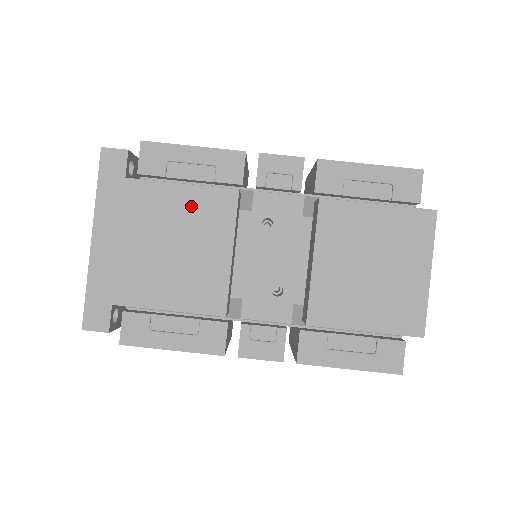
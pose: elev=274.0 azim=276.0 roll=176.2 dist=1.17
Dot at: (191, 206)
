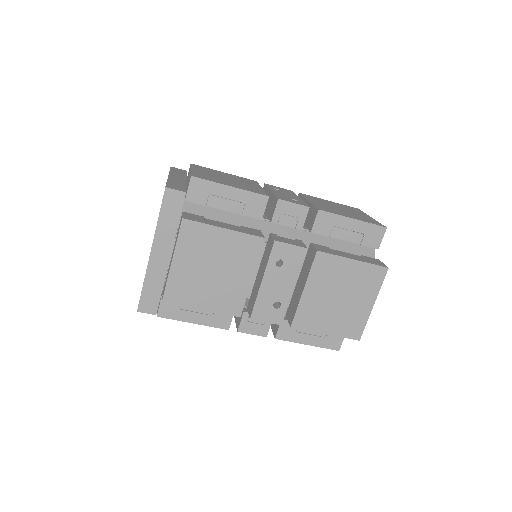
Dot at: (229, 245)
